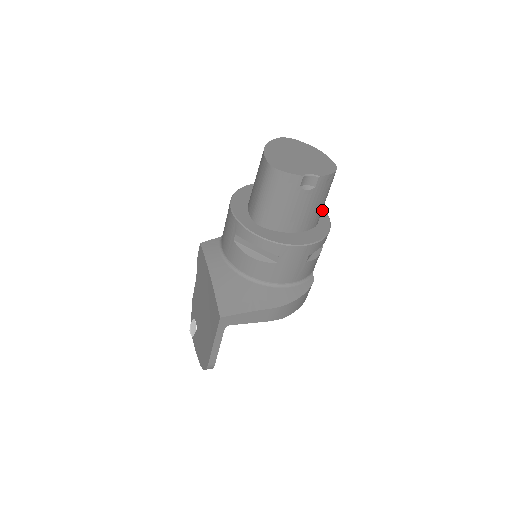
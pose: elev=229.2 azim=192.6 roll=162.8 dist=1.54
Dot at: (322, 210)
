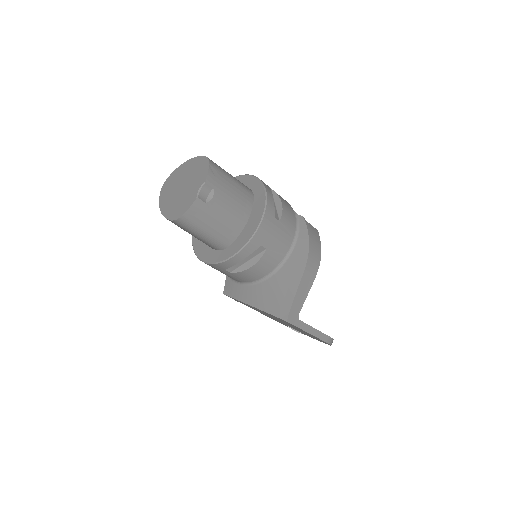
Dot at: (245, 178)
